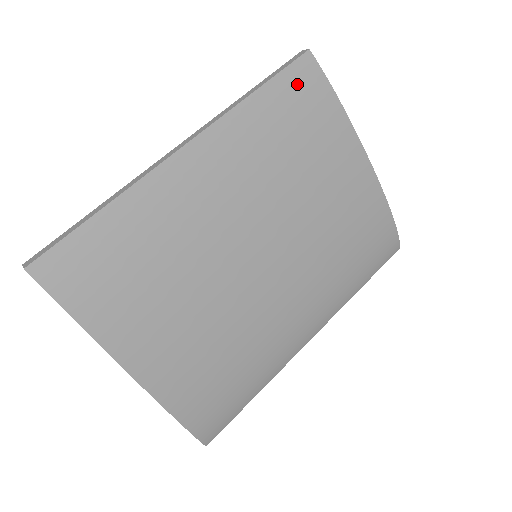
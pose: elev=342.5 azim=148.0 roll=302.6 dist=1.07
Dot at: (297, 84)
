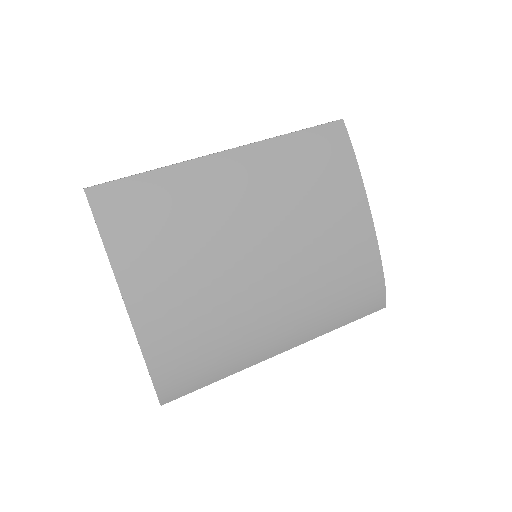
Dot at: (326, 139)
